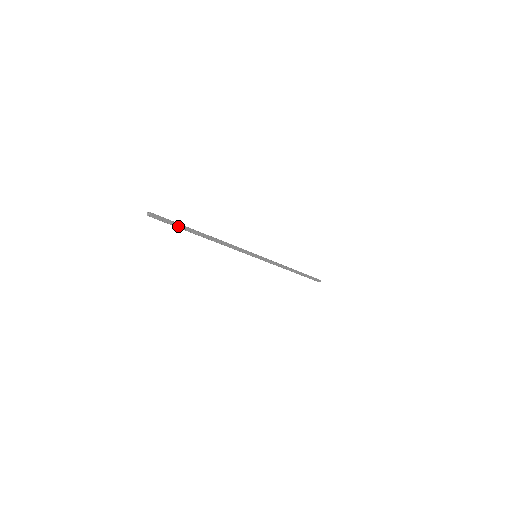
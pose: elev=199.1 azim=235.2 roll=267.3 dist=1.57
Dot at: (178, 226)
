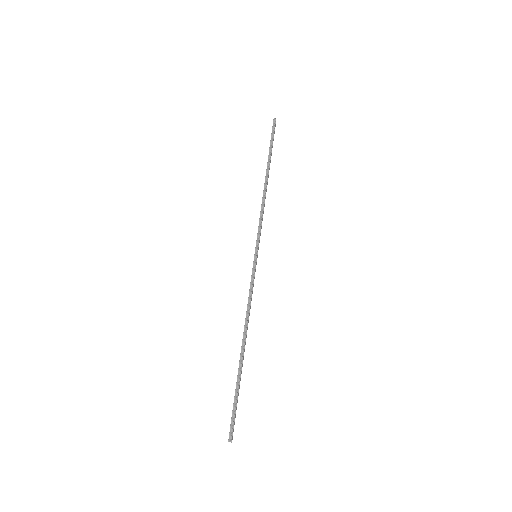
Dot at: occluded
